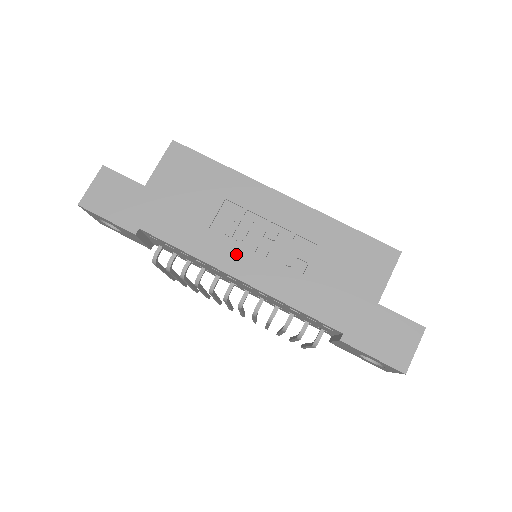
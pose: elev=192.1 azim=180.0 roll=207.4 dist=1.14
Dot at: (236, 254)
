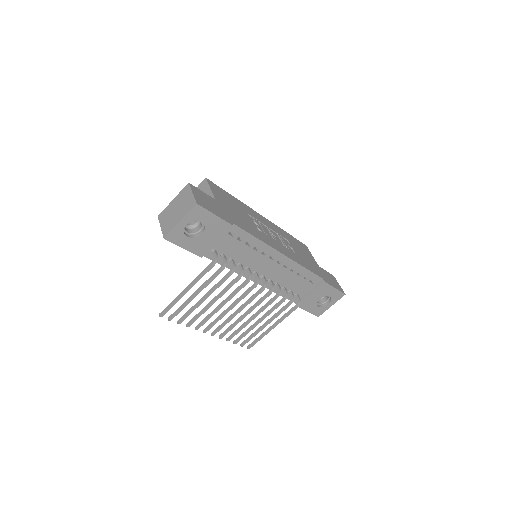
Dot at: (272, 241)
